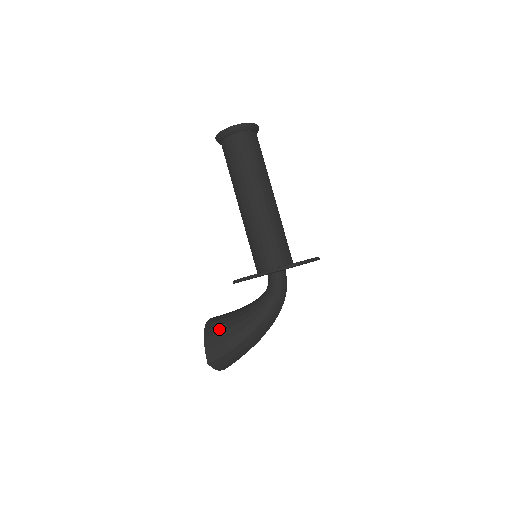
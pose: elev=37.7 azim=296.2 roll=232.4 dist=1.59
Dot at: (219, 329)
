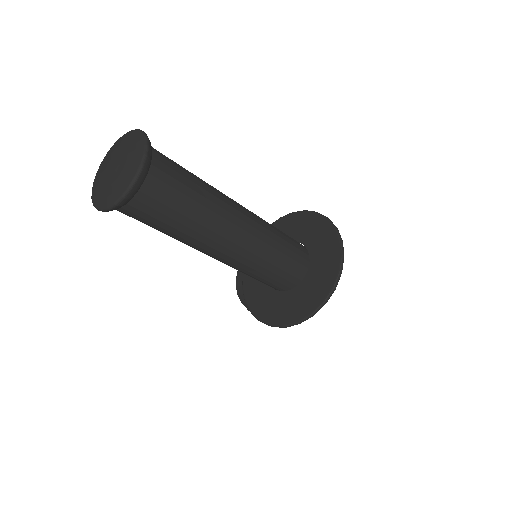
Dot at: occluded
